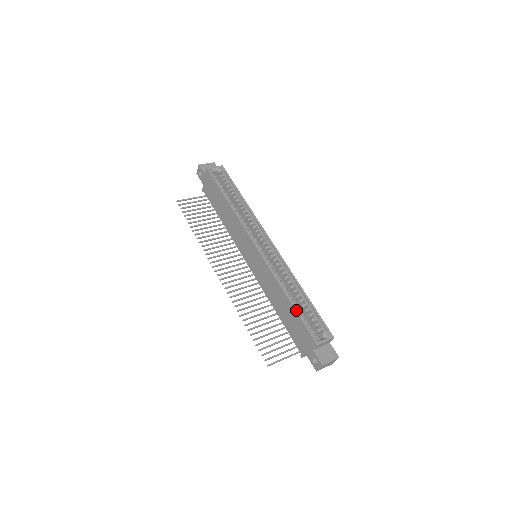
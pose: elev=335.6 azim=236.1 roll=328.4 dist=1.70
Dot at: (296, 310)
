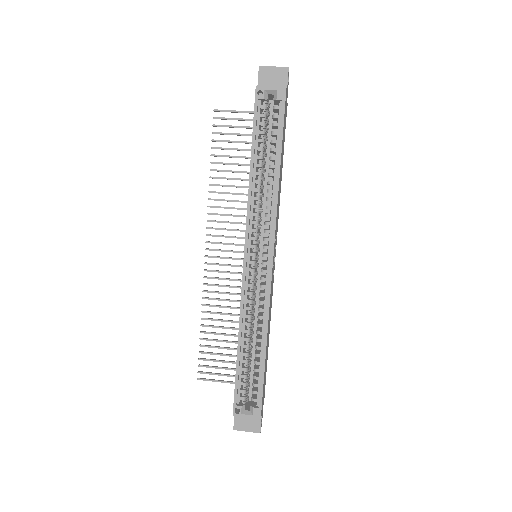
Dot at: (237, 366)
